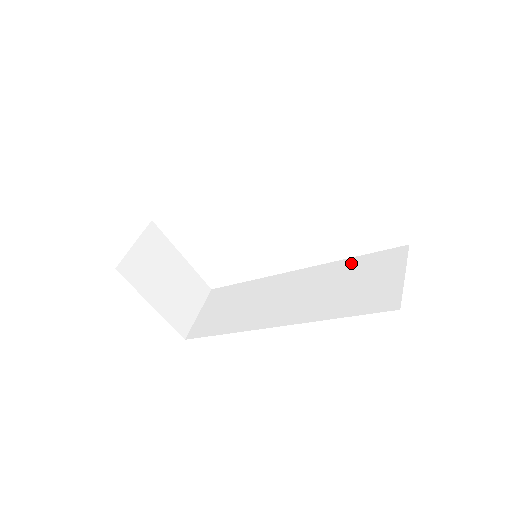
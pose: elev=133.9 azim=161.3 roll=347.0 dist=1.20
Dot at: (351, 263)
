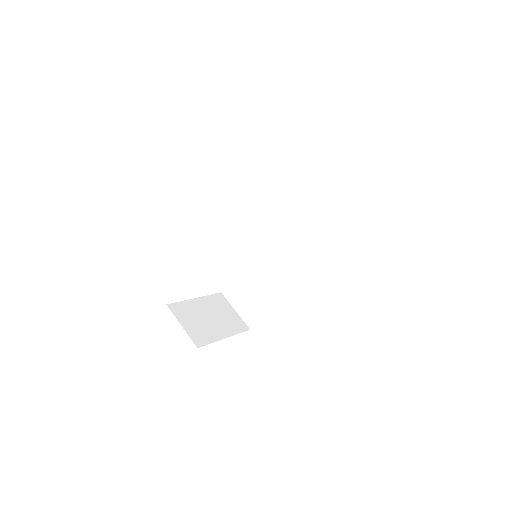
Dot at: (293, 203)
